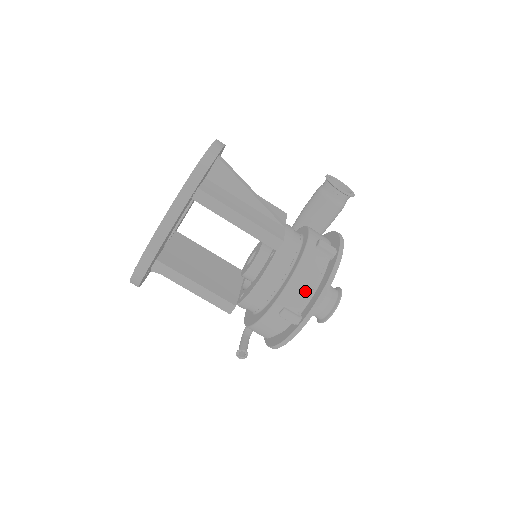
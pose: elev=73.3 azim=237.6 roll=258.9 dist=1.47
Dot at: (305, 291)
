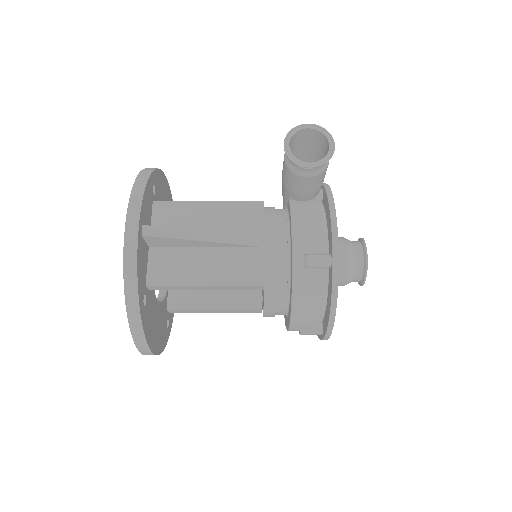
Dot at: (313, 317)
